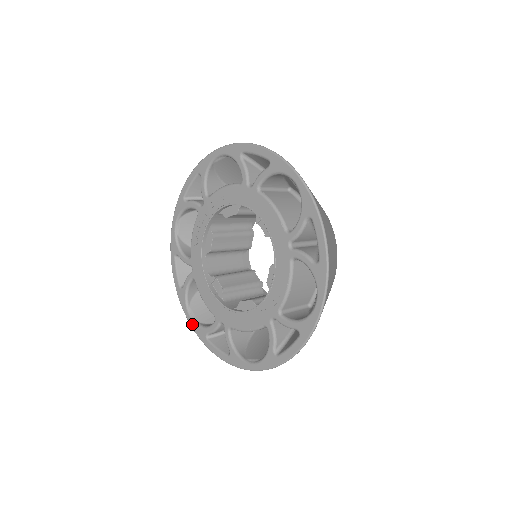
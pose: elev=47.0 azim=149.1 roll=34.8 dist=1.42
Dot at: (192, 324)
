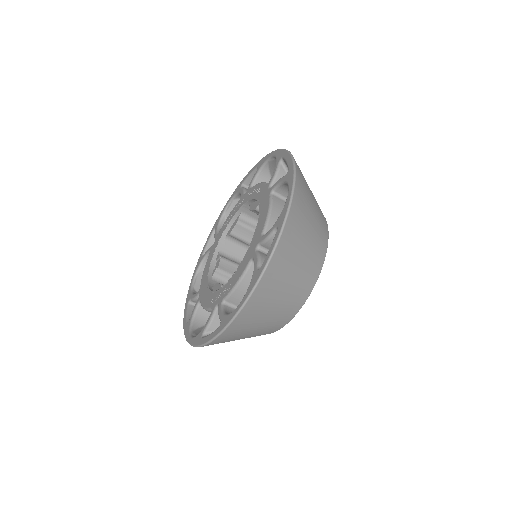
Dot at: (190, 287)
